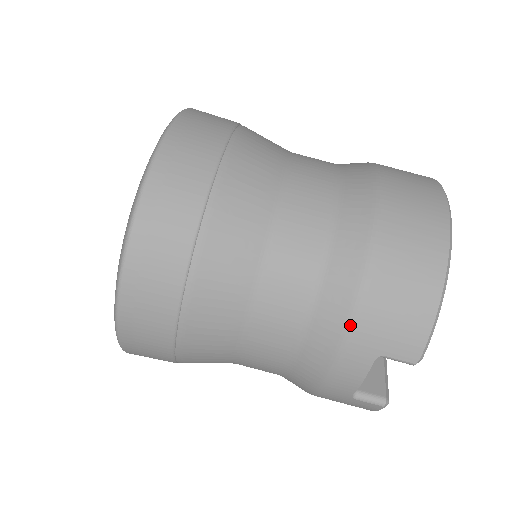
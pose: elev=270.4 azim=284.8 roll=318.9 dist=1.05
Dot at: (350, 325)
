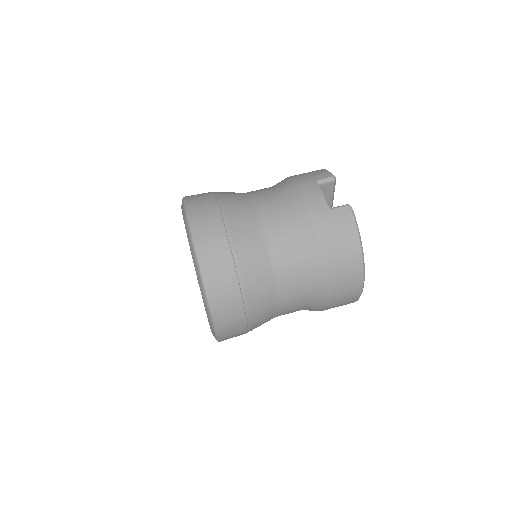
Dot at: (295, 181)
